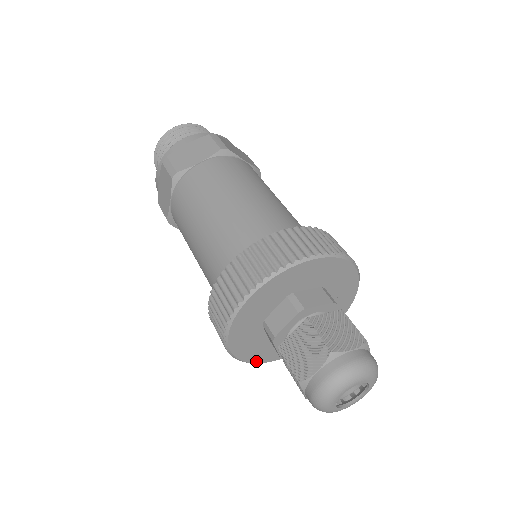
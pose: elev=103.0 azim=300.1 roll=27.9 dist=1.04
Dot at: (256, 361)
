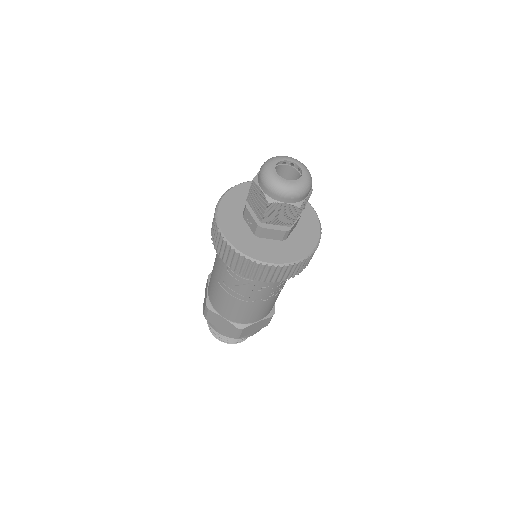
Dot at: (249, 255)
